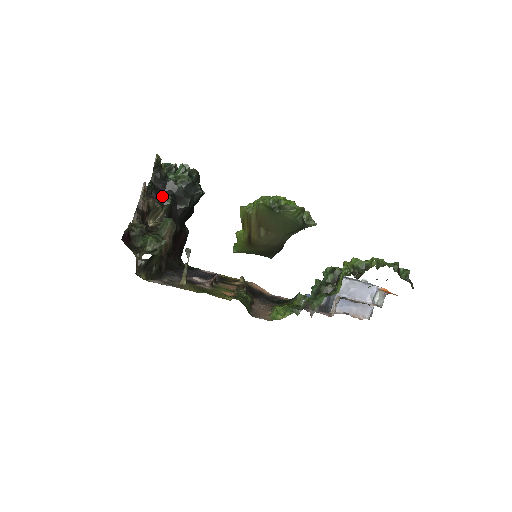
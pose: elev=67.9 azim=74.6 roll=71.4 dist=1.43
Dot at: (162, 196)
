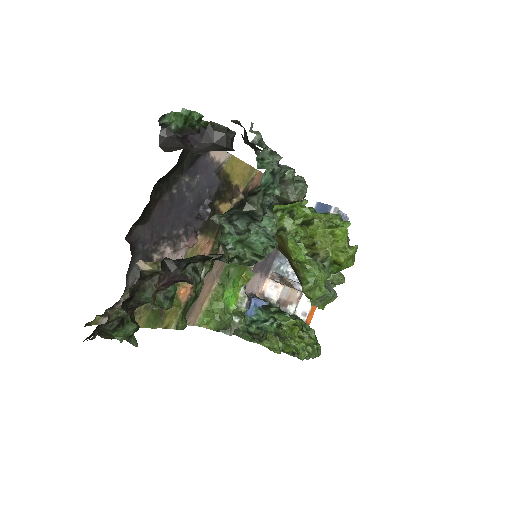
Dot at: (186, 281)
